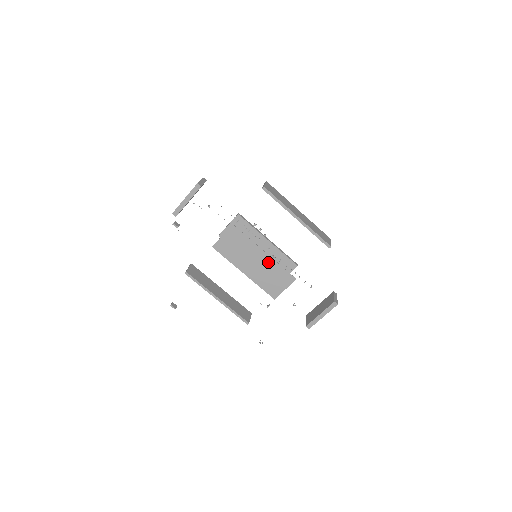
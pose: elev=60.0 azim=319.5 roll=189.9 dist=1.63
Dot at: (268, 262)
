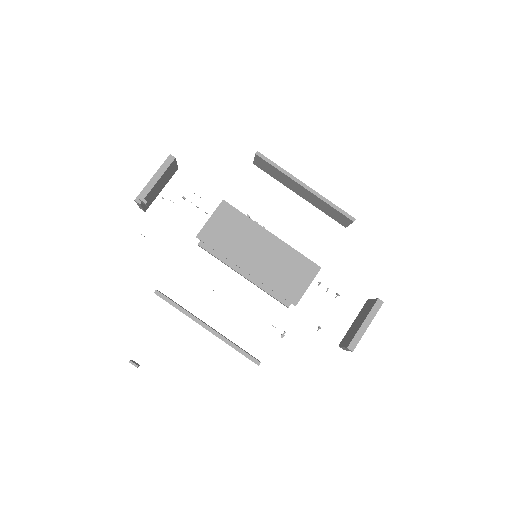
Dot at: (278, 248)
